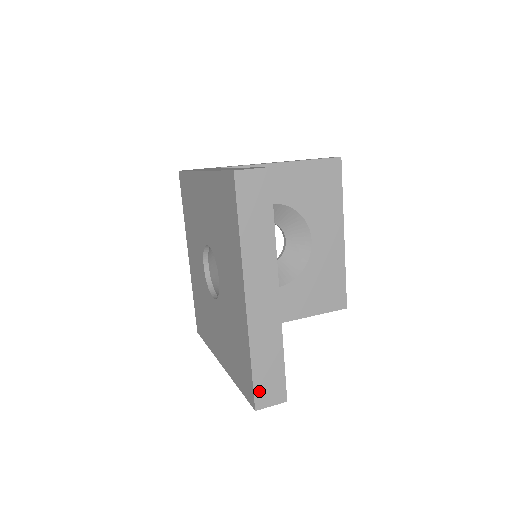
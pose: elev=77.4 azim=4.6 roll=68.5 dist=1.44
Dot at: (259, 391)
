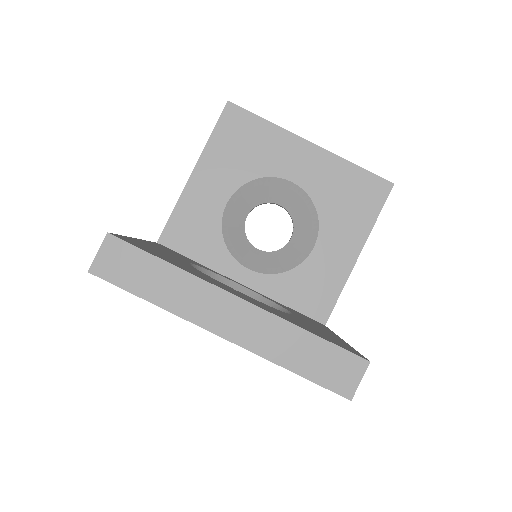
Dot at: (332, 384)
